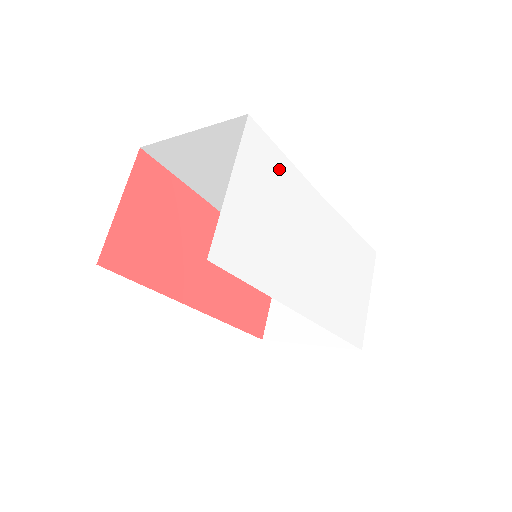
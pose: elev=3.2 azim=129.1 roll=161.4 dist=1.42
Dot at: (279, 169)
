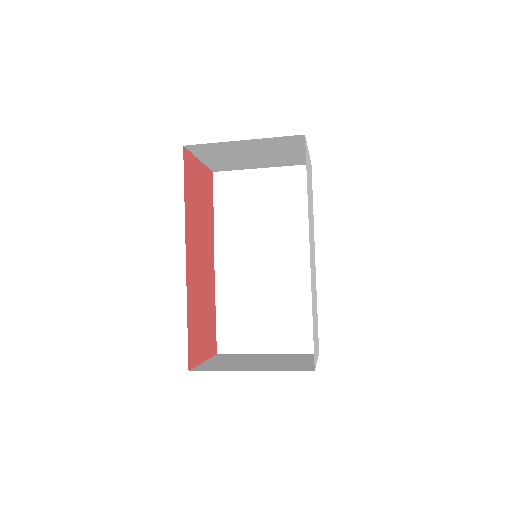
Dot at: (312, 199)
